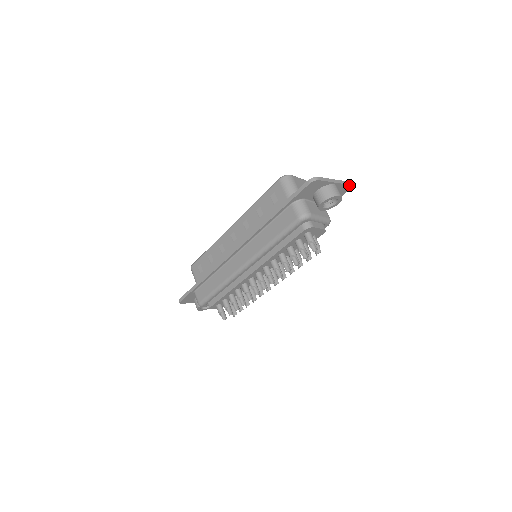
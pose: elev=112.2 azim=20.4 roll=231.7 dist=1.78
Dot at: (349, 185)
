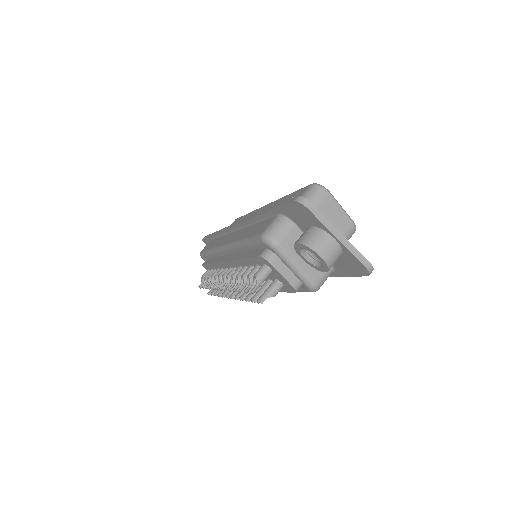
Dot at: (365, 266)
